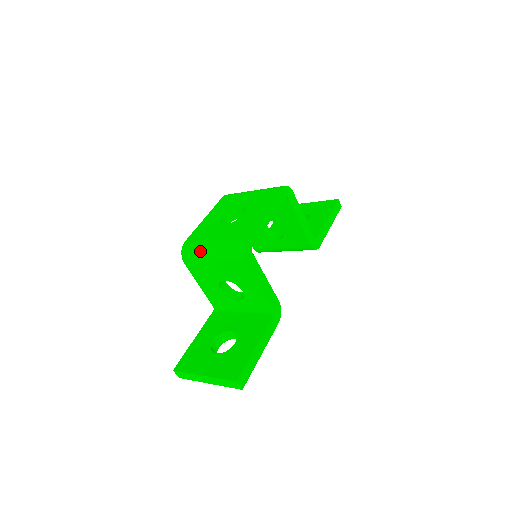
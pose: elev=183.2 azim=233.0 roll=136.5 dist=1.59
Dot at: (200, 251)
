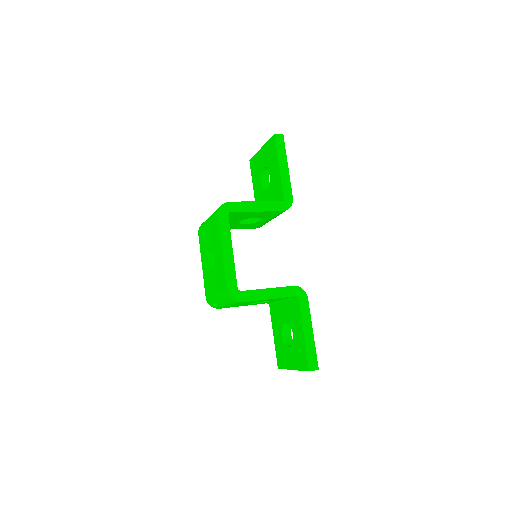
Dot at: (217, 304)
